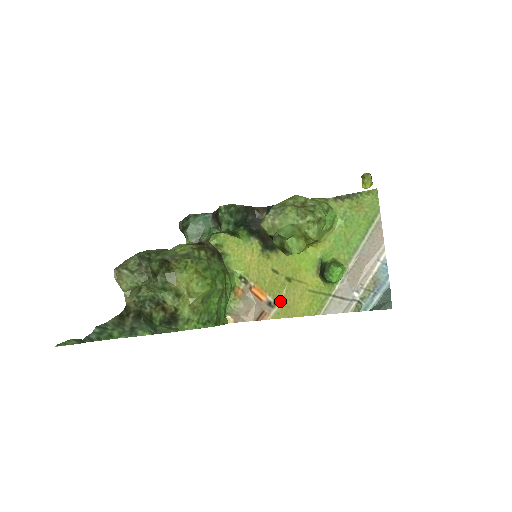
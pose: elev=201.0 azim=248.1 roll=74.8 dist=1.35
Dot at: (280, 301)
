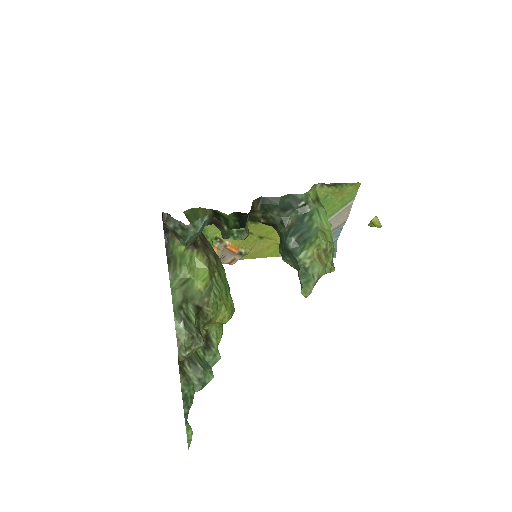
Dot at: (250, 251)
